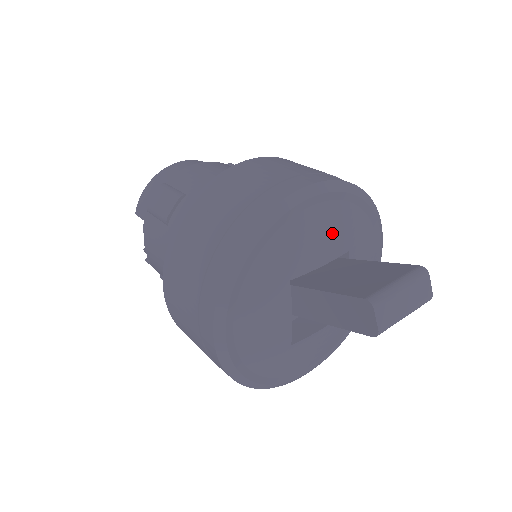
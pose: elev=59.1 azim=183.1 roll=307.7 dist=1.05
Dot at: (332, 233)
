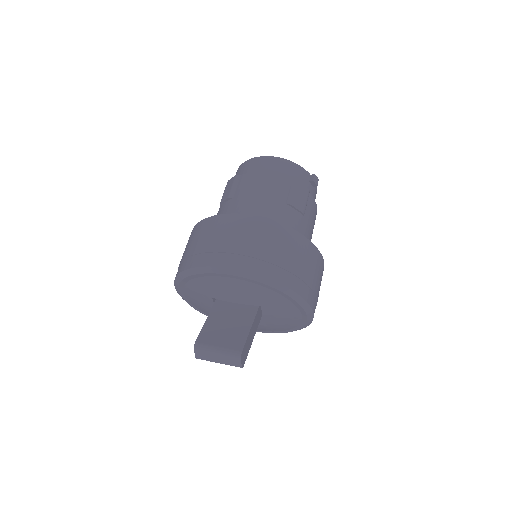
Dot at: (244, 294)
